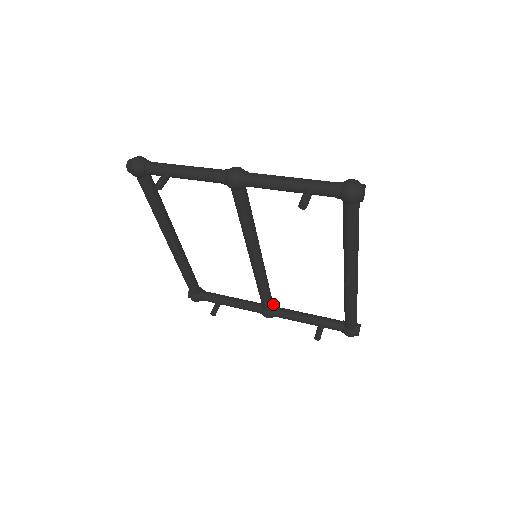
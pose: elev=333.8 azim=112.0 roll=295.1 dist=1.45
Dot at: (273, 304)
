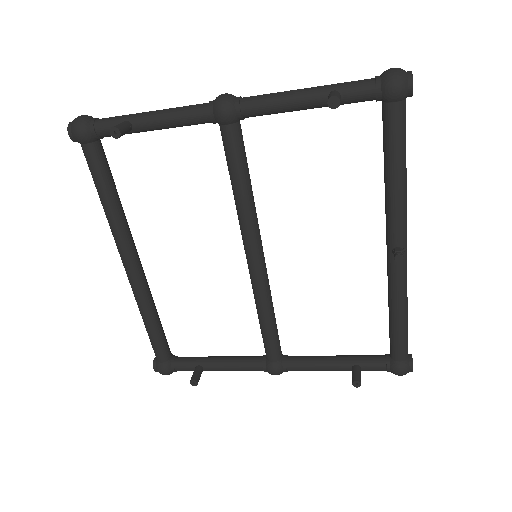
Dot at: occluded
